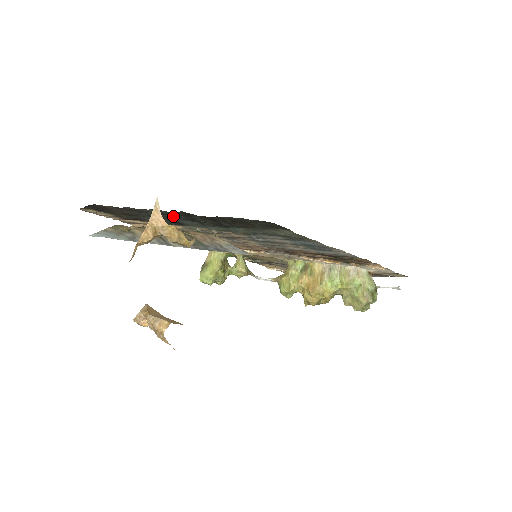
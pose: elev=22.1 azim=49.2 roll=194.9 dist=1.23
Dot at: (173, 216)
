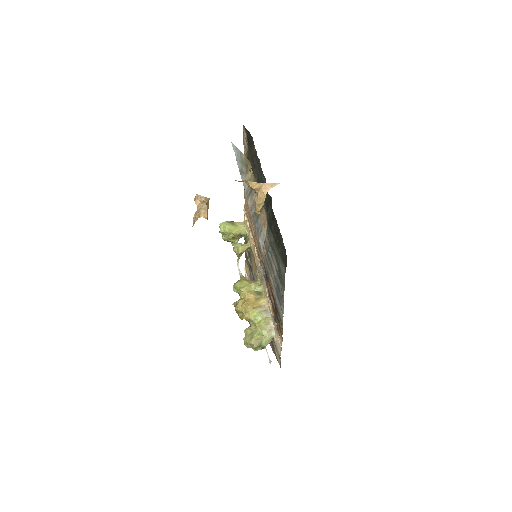
Dot at: occluded
